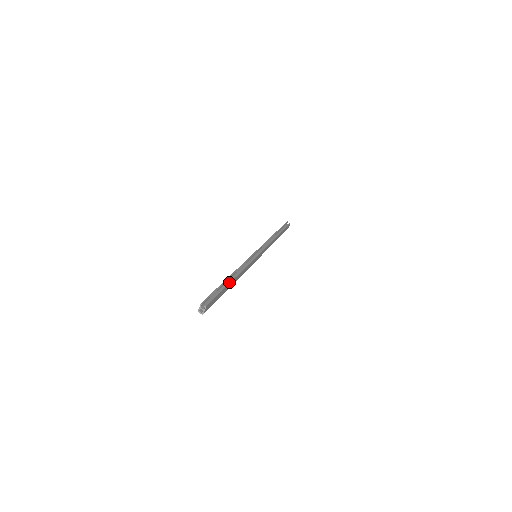
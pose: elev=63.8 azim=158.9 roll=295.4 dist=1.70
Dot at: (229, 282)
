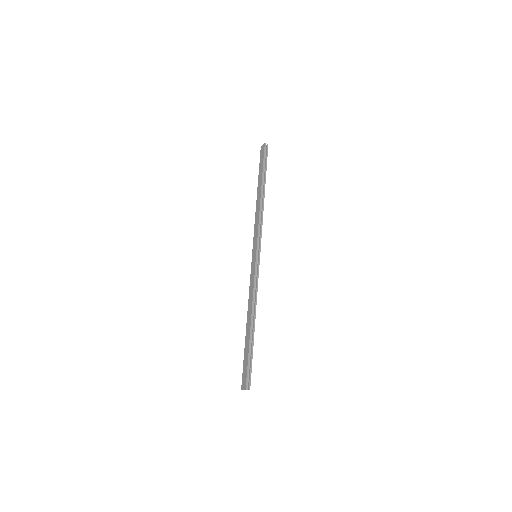
Dot at: (253, 337)
